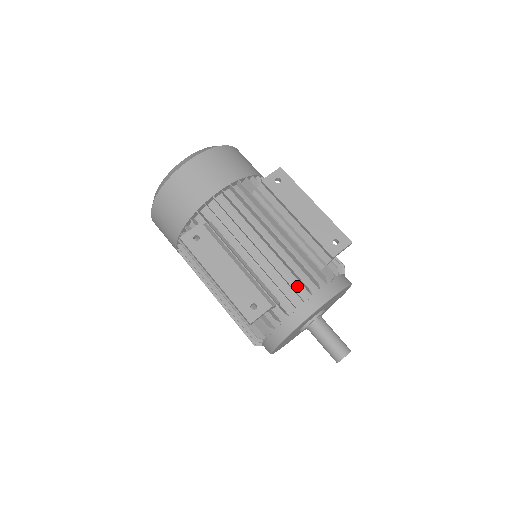
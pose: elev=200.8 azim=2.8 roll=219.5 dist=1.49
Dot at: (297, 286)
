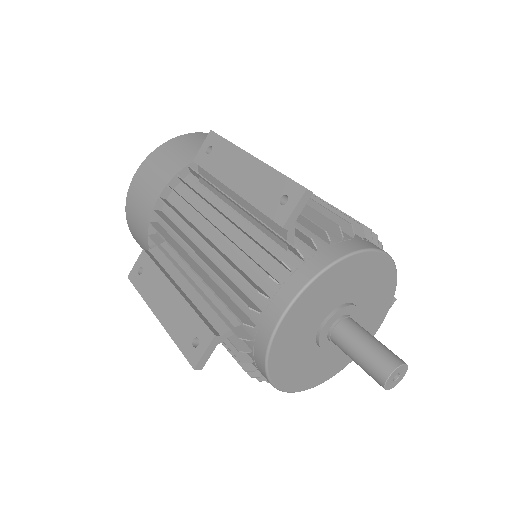
Dot at: (251, 291)
